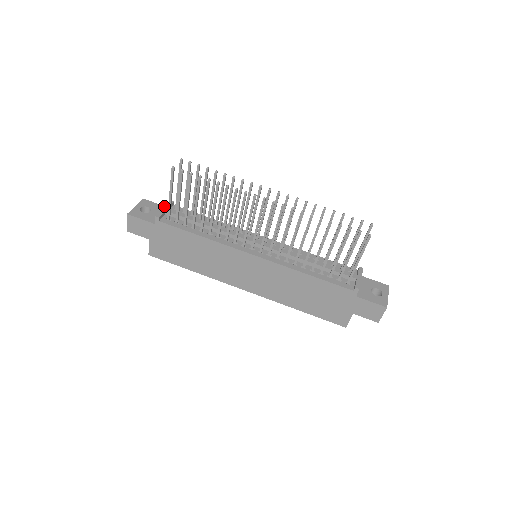
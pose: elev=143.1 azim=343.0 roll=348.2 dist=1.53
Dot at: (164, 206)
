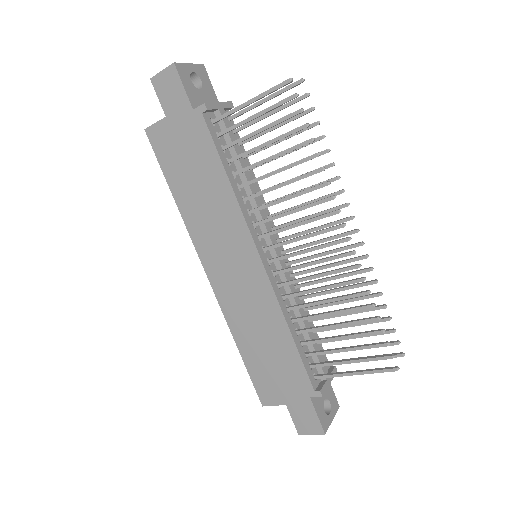
Dot at: occluded
